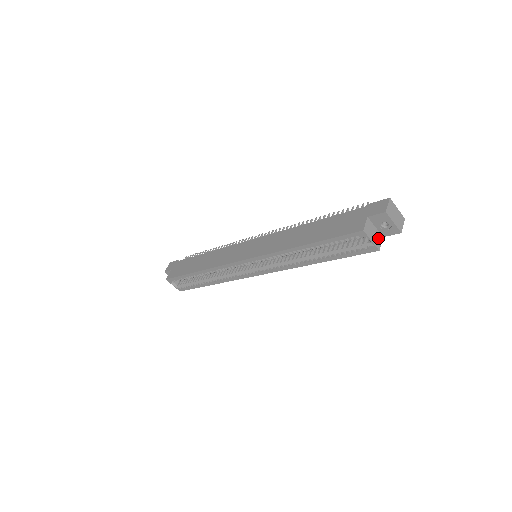
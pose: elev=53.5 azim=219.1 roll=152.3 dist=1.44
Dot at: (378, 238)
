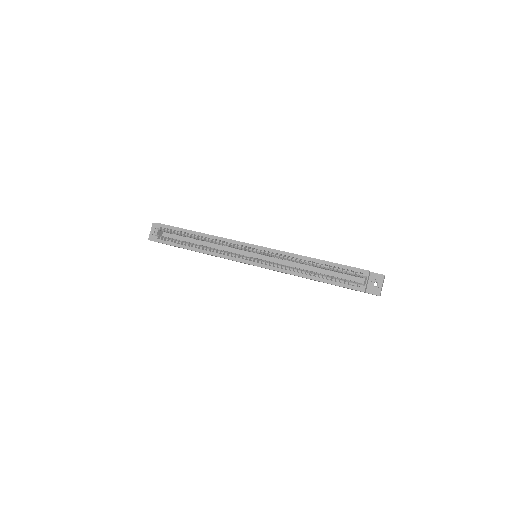
Dot at: (366, 288)
